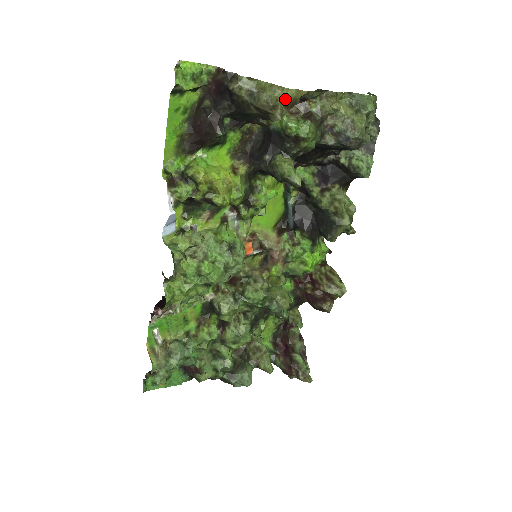
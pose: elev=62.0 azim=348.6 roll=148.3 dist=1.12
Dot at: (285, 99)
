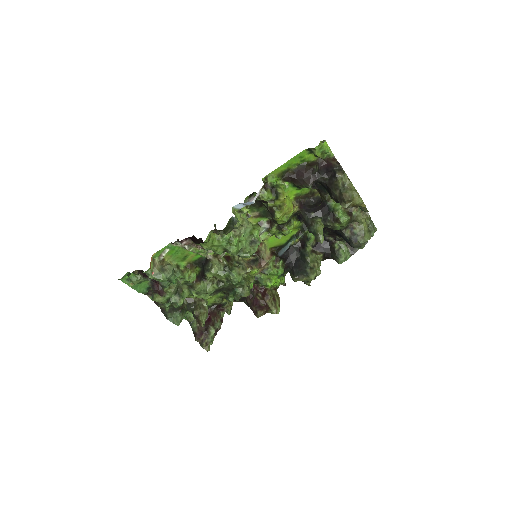
Dot at: (356, 202)
